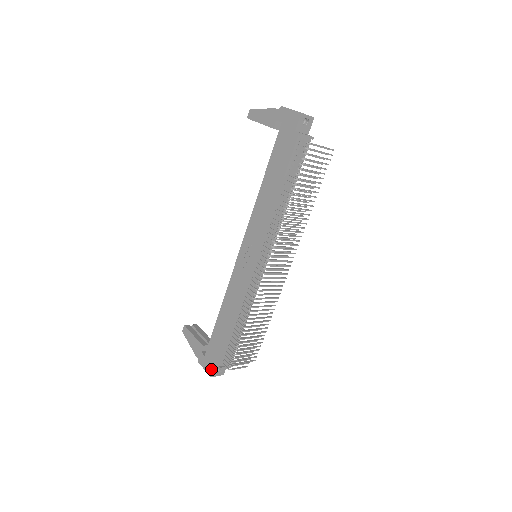
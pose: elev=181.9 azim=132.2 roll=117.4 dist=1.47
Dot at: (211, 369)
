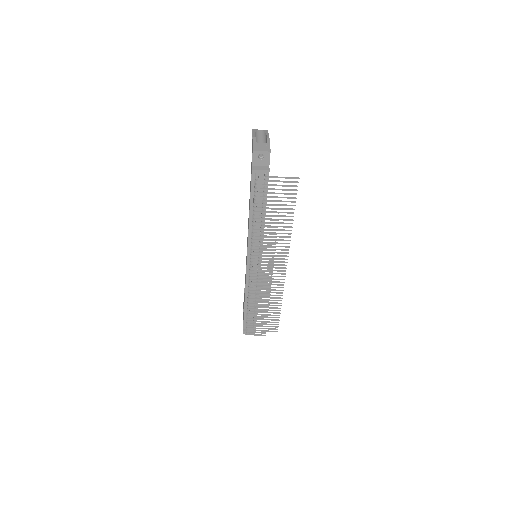
Dot at: occluded
